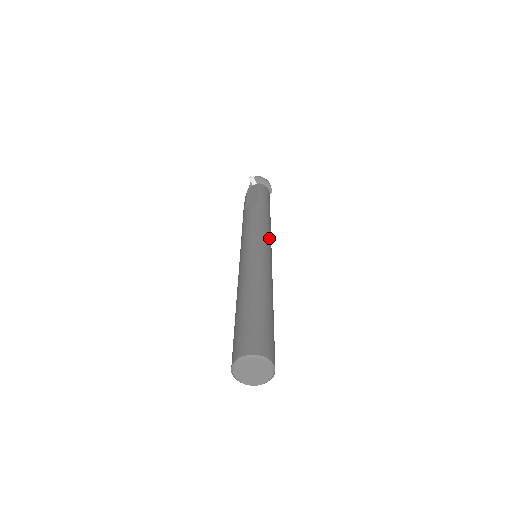
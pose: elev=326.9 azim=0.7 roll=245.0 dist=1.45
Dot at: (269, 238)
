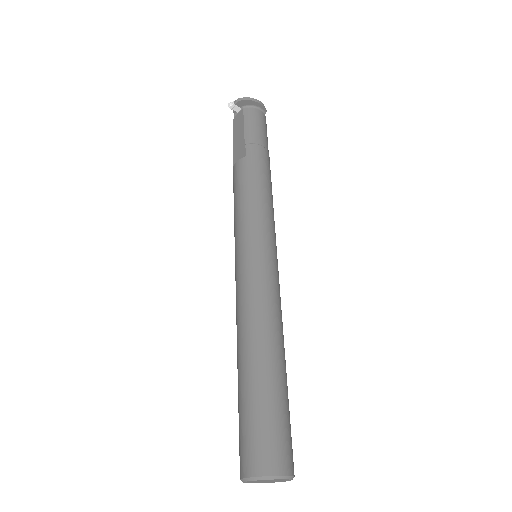
Dot at: (266, 222)
